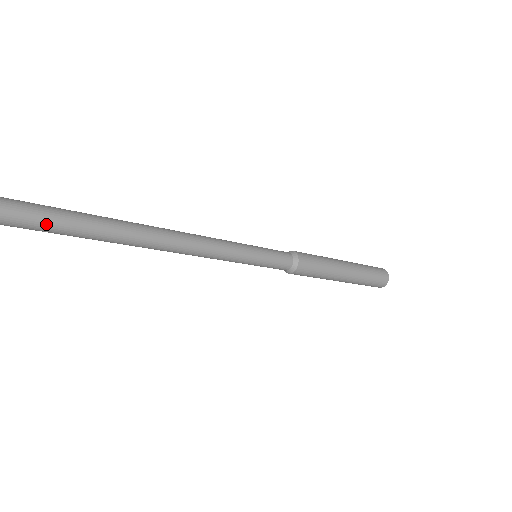
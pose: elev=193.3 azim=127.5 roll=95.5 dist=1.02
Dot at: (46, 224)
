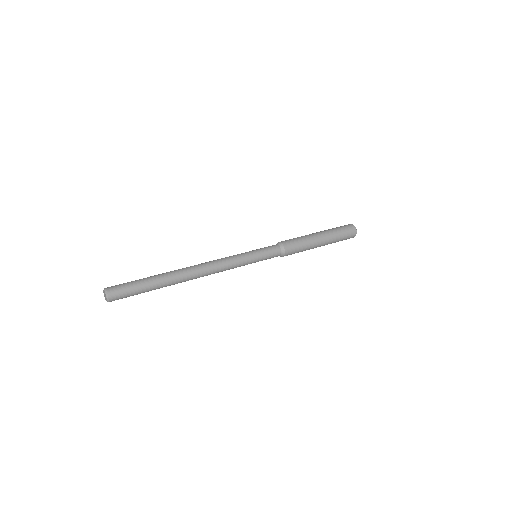
Dot at: (134, 294)
